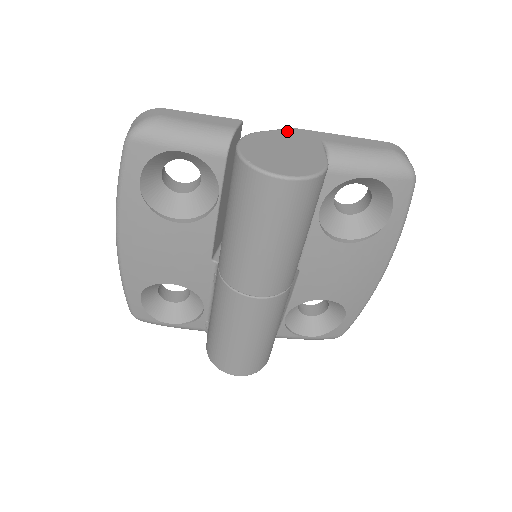
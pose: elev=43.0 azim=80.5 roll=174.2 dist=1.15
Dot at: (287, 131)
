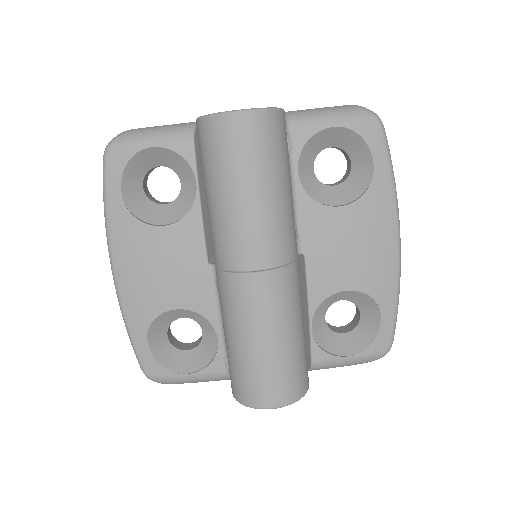
Dot at: occluded
